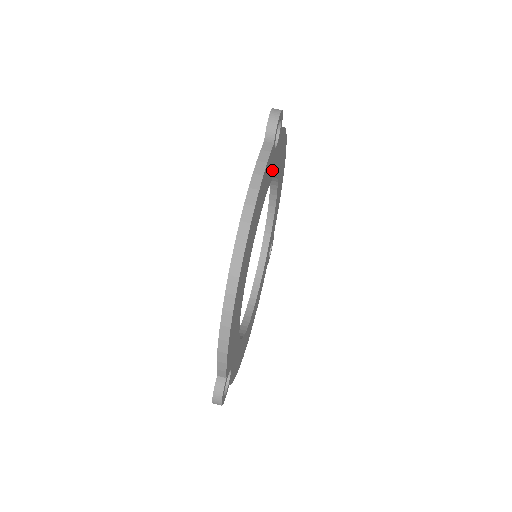
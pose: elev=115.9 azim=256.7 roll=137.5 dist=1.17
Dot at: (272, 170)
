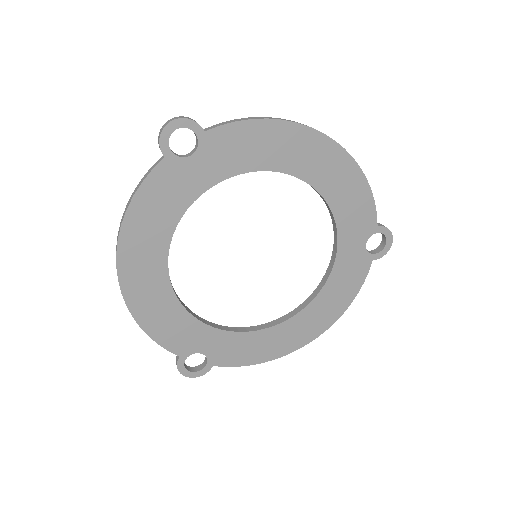
Dot at: (203, 177)
